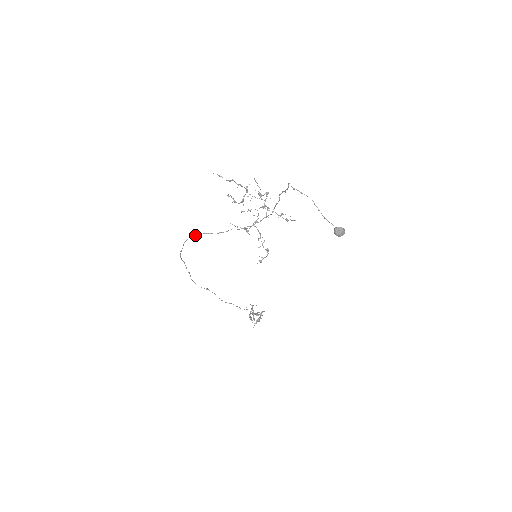
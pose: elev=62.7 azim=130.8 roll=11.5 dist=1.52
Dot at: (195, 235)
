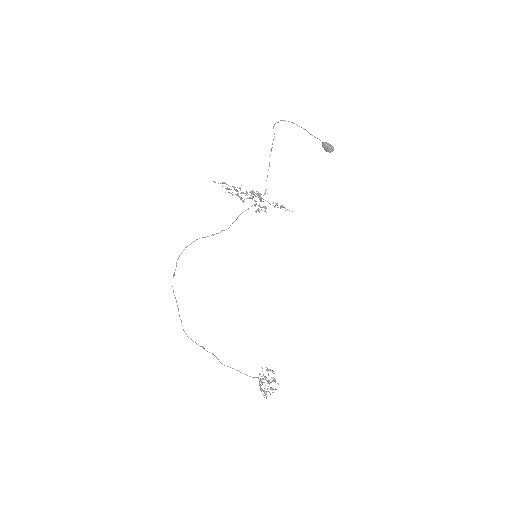
Dot at: (190, 244)
